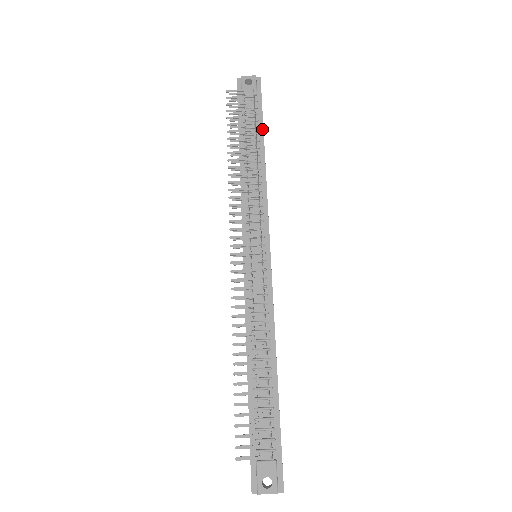
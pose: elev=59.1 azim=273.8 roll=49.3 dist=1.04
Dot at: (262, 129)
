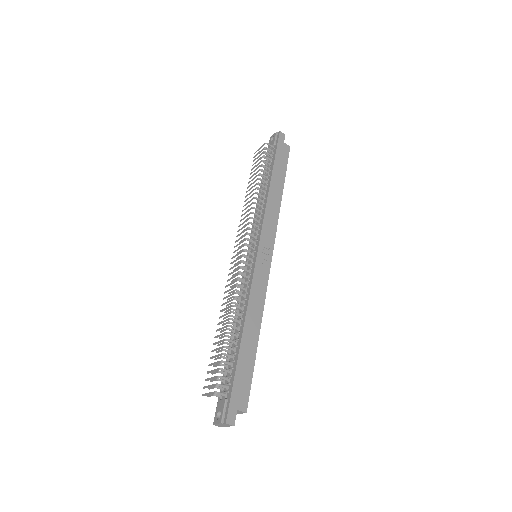
Dot at: (273, 166)
